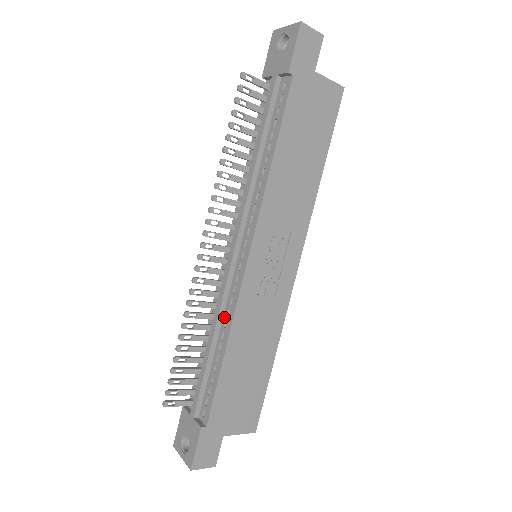
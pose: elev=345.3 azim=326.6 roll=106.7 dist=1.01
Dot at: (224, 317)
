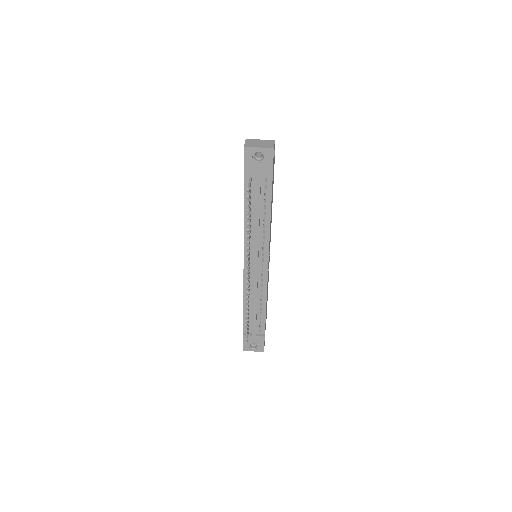
Dot at: (259, 293)
